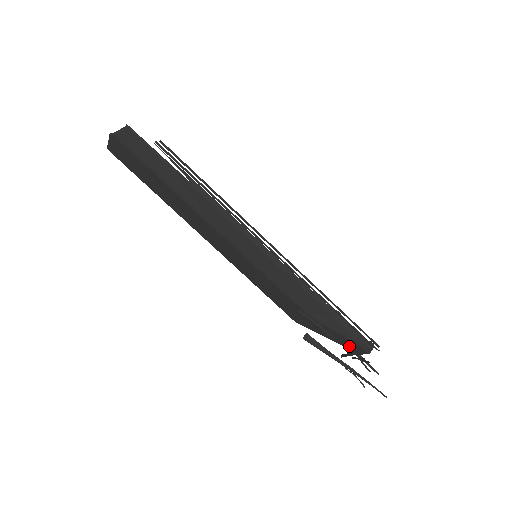
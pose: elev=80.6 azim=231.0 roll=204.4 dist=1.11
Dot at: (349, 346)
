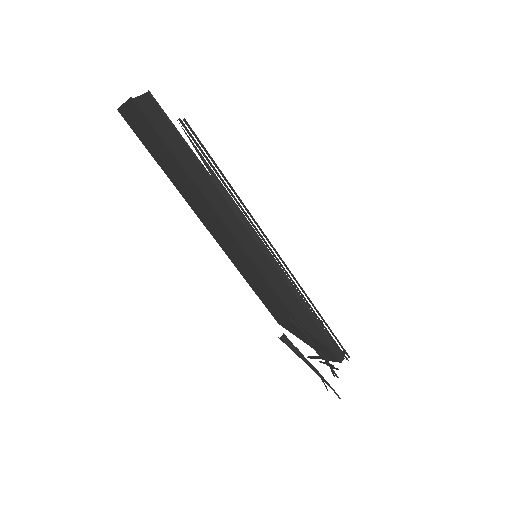
Dot at: (323, 352)
